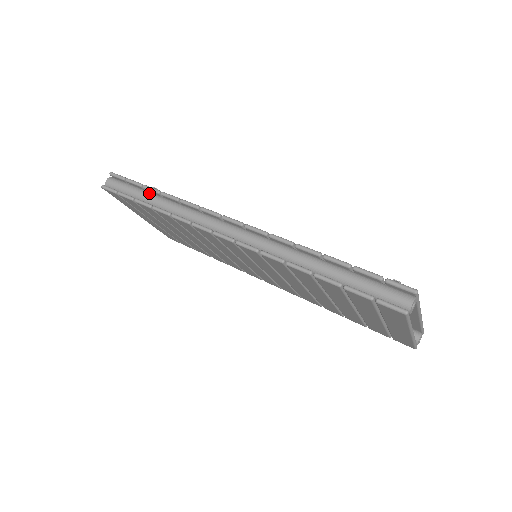
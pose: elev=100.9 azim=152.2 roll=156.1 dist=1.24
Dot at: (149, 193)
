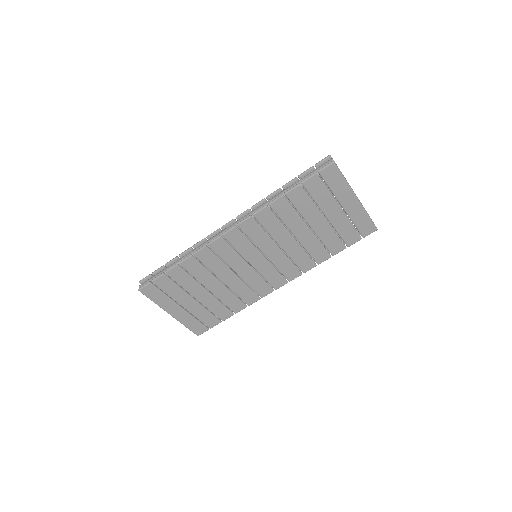
Dot at: (171, 264)
